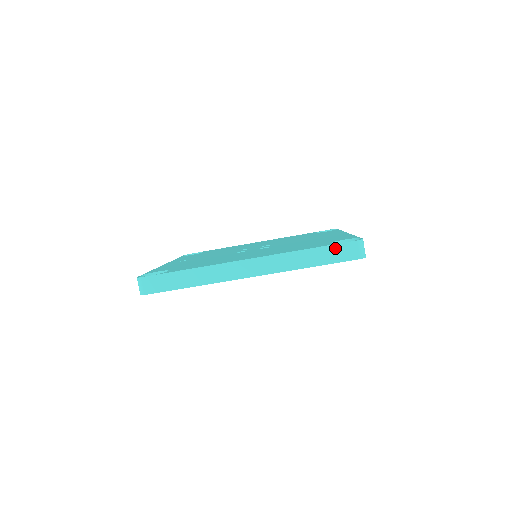
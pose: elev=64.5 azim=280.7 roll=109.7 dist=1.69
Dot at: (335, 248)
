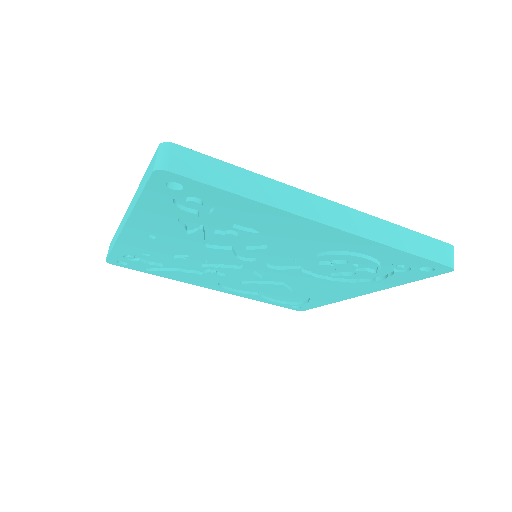
Dot at: (429, 241)
